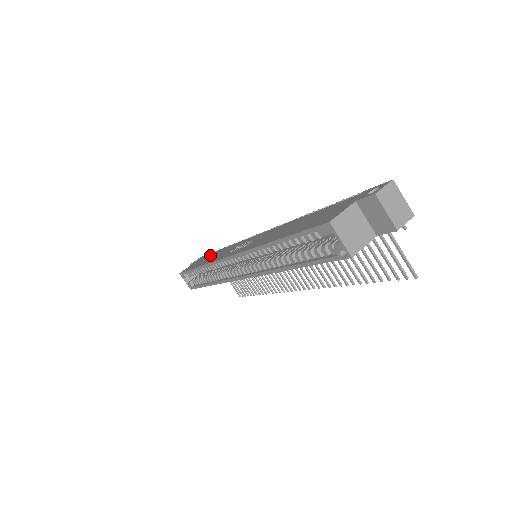
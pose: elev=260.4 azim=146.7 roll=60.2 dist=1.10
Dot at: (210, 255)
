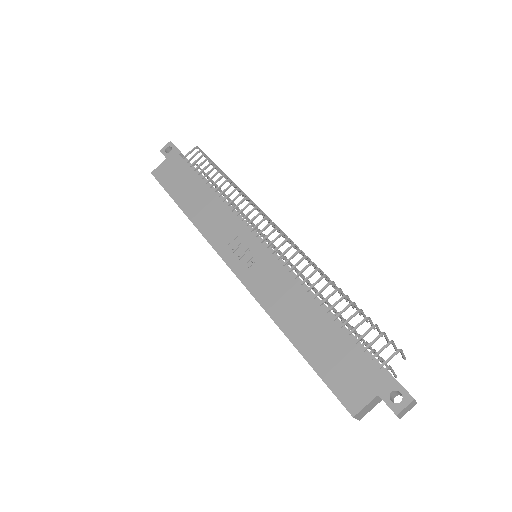
Dot at: (192, 181)
